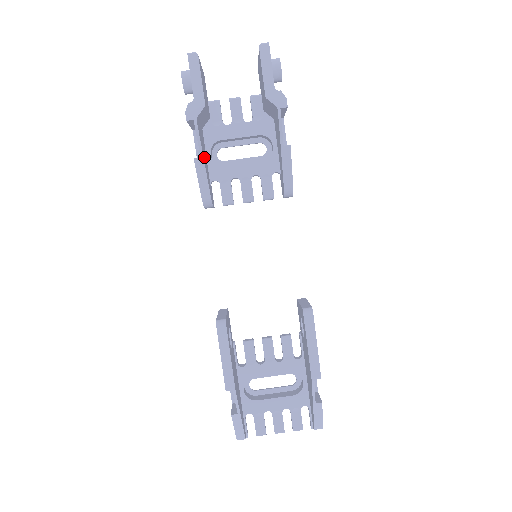
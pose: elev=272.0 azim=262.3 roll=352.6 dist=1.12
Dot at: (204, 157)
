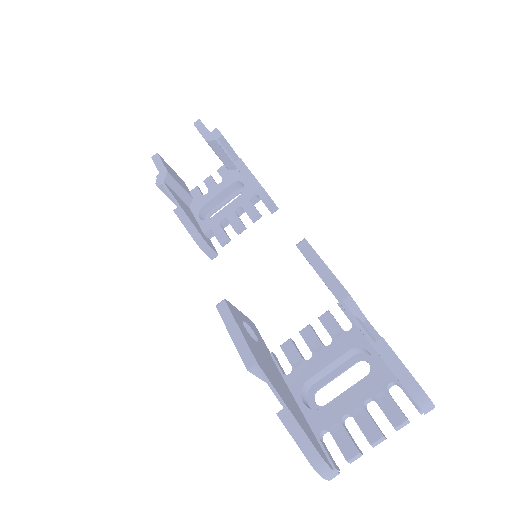
Dot at: (185, 211)
